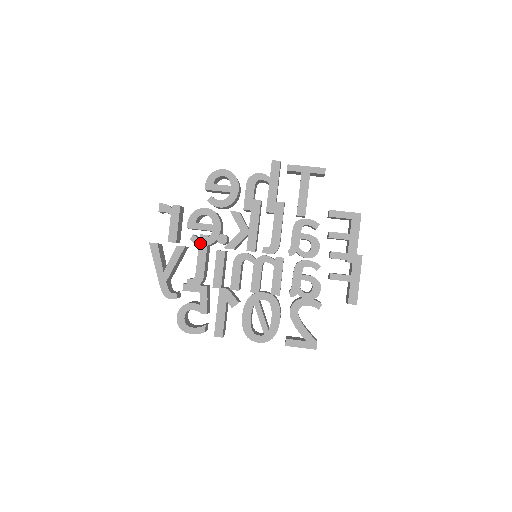
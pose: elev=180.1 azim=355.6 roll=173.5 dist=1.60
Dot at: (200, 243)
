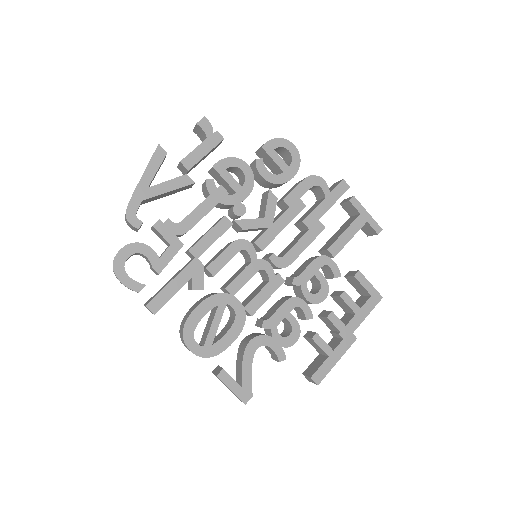
Dot at: (214, 193)
